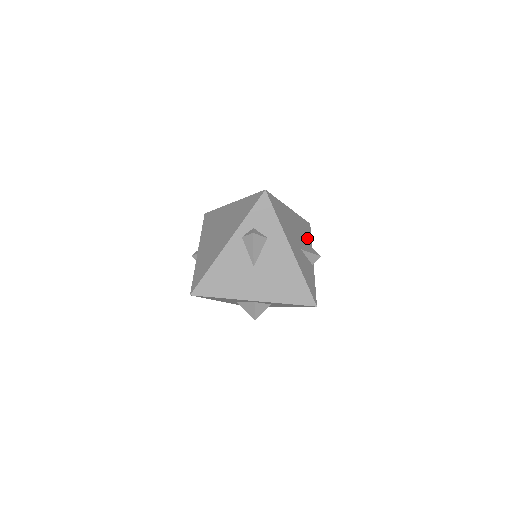
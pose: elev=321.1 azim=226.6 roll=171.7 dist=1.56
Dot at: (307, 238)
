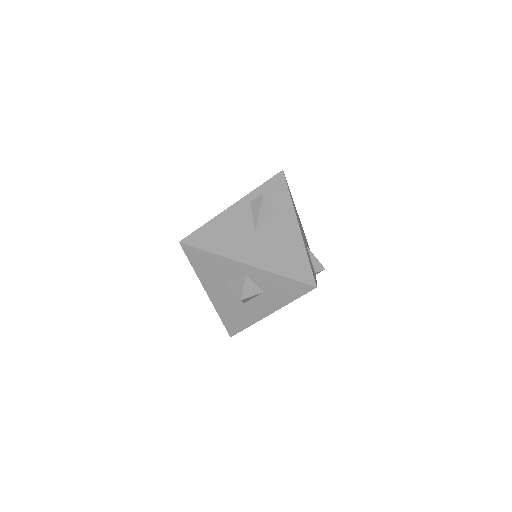
Dot at: occluded
